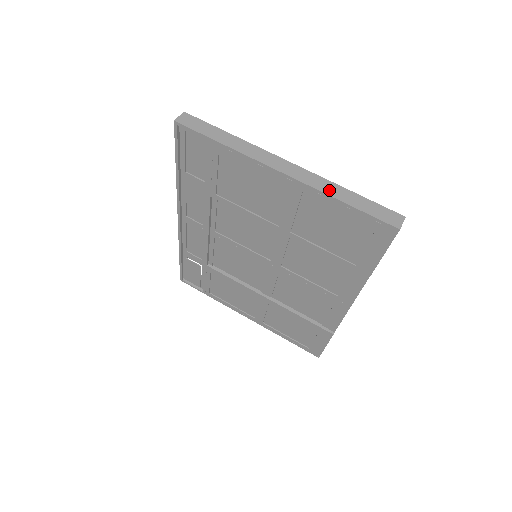
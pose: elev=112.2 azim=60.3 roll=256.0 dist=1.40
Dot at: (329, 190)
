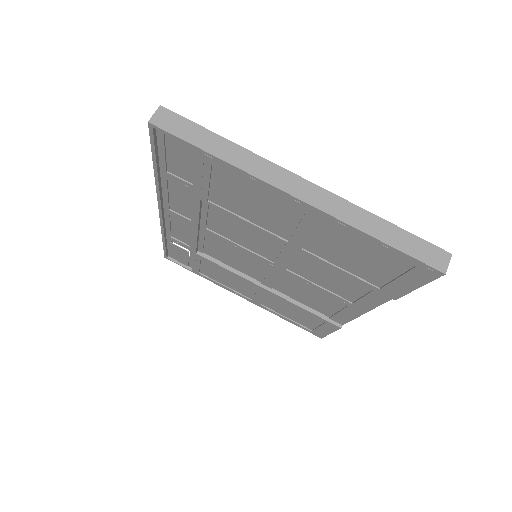
Dot at: (358, 221)
